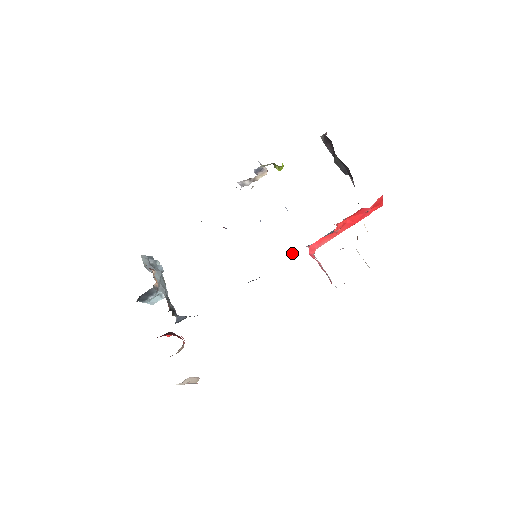
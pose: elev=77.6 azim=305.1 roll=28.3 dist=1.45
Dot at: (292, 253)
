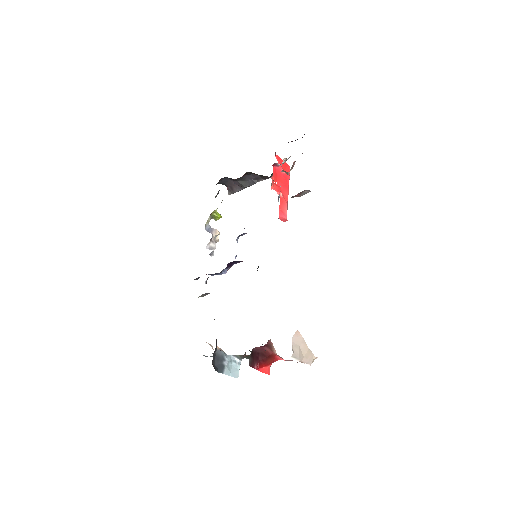
Dot at: occluded
